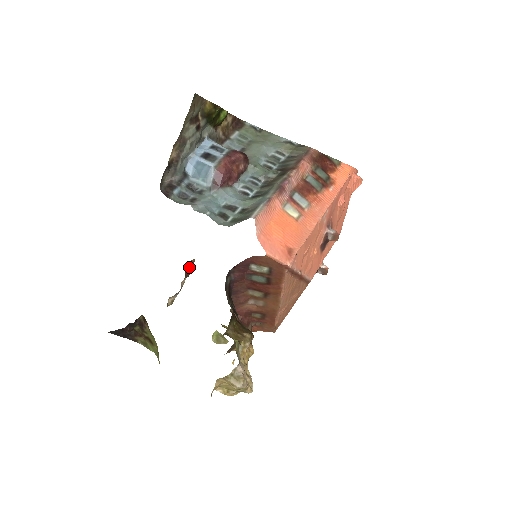
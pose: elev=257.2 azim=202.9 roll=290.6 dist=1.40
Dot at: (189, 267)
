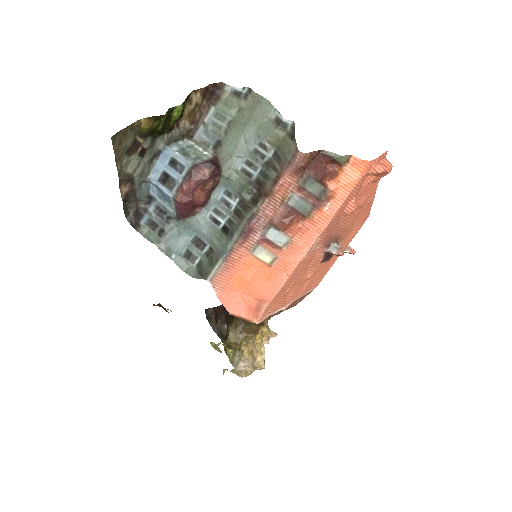
Dot at: occluded
